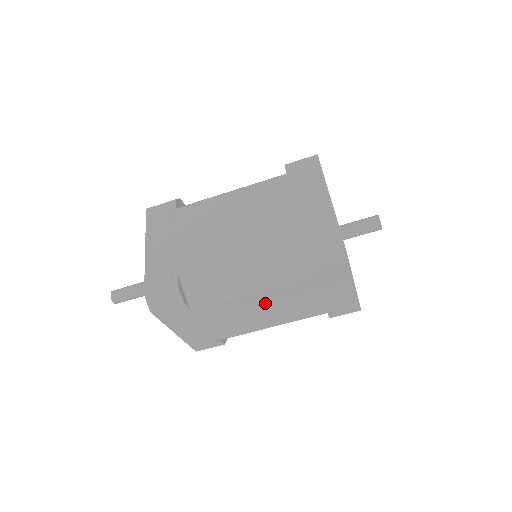
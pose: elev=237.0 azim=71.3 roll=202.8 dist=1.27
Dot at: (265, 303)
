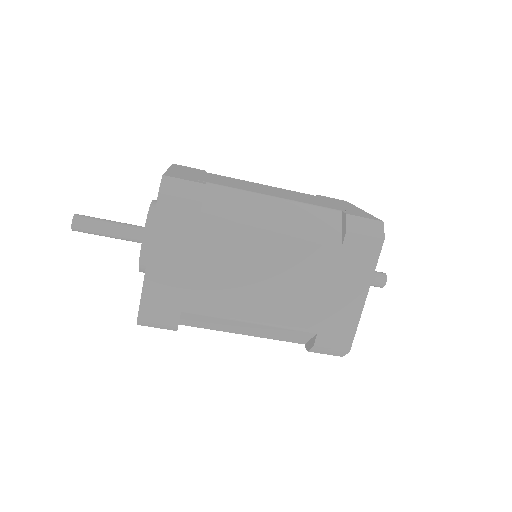
Dot at: (274, 264)
